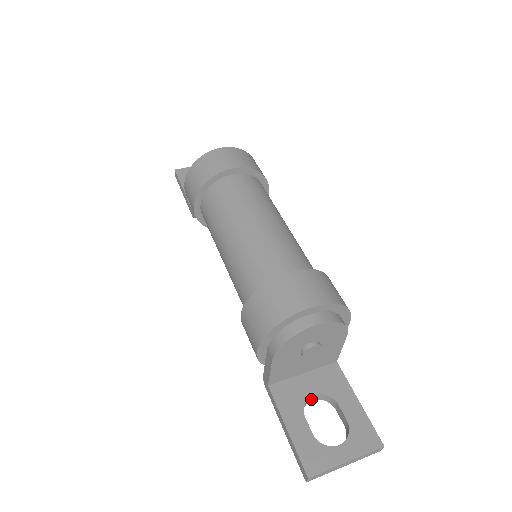
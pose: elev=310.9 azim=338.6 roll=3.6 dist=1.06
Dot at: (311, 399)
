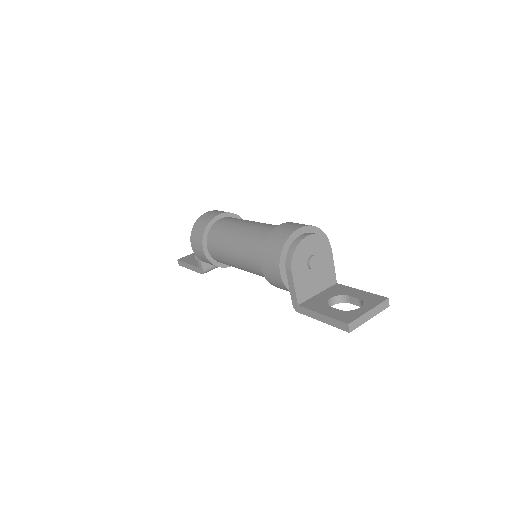
Dot at: (330, 304)
